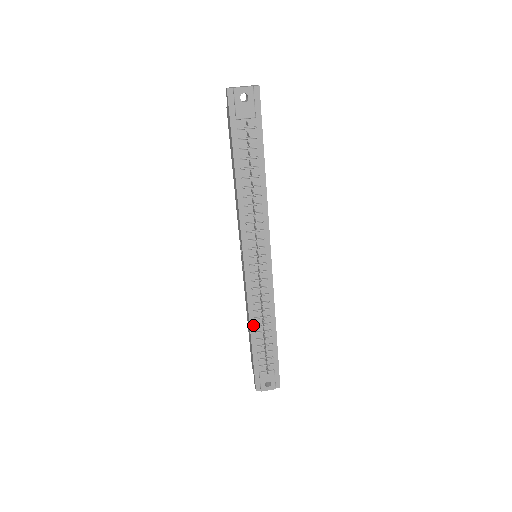
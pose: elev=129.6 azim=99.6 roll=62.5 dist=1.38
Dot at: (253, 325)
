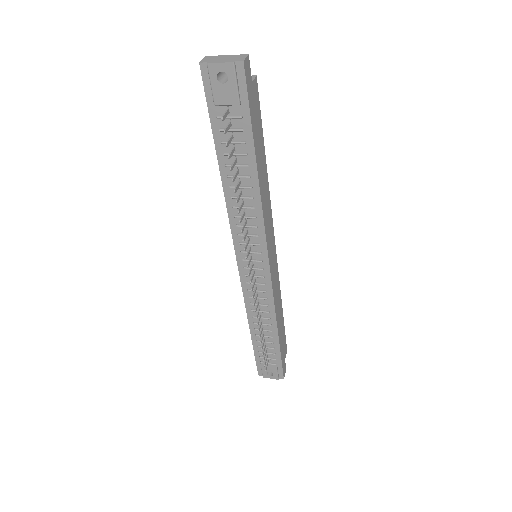
Dot at: (252, 322)
